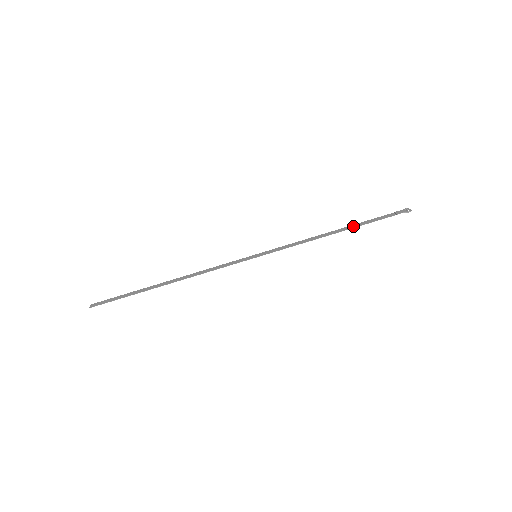
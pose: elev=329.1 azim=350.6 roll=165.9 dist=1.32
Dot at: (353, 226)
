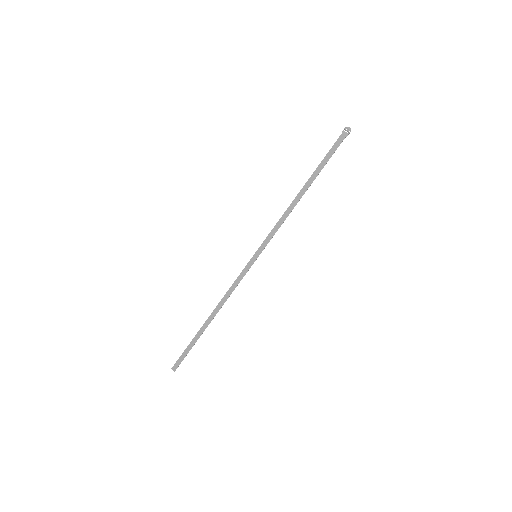
Dot at: (312, 178)
